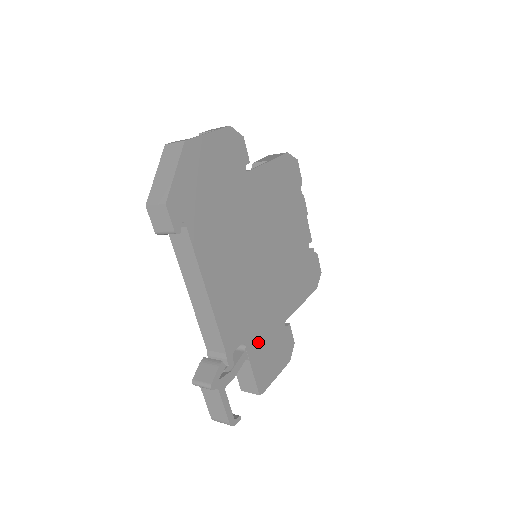
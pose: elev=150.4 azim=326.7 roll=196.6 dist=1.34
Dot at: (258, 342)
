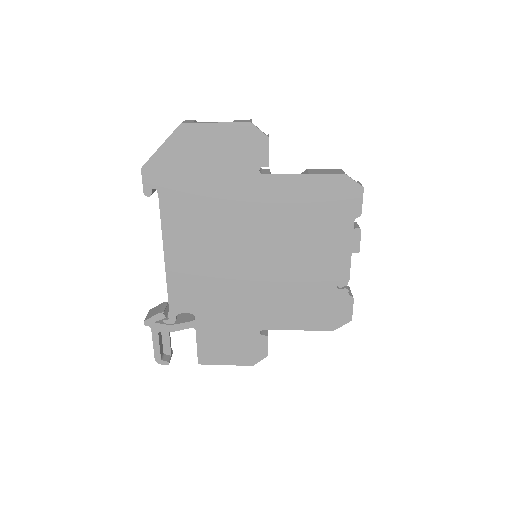
Dot at: (214, 324)
